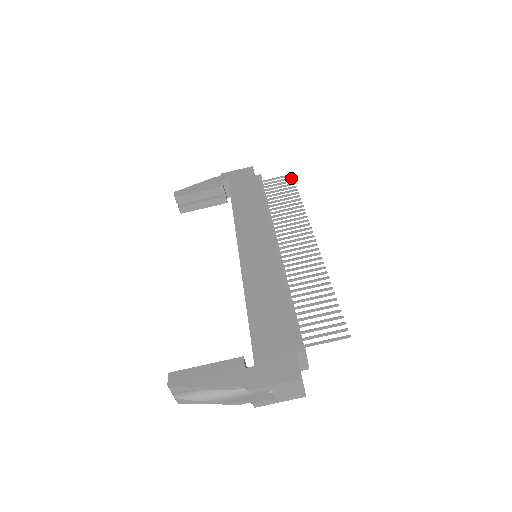
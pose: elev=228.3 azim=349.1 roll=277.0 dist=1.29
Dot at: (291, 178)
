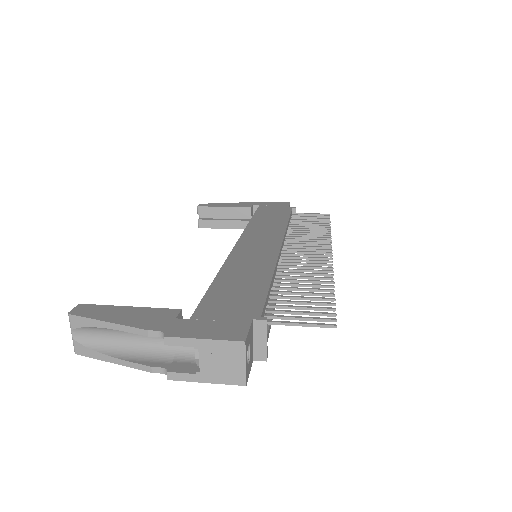
Dot at: (327, 216)
